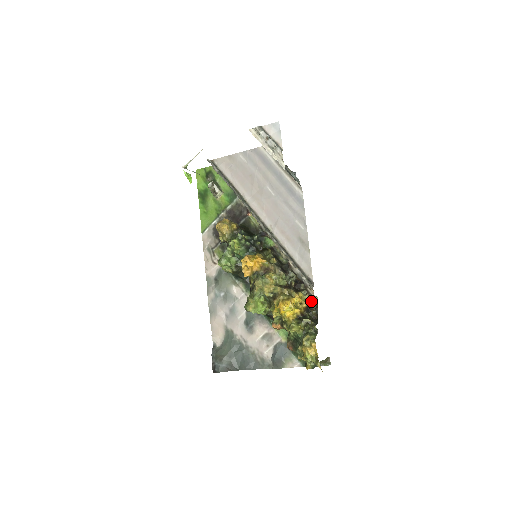
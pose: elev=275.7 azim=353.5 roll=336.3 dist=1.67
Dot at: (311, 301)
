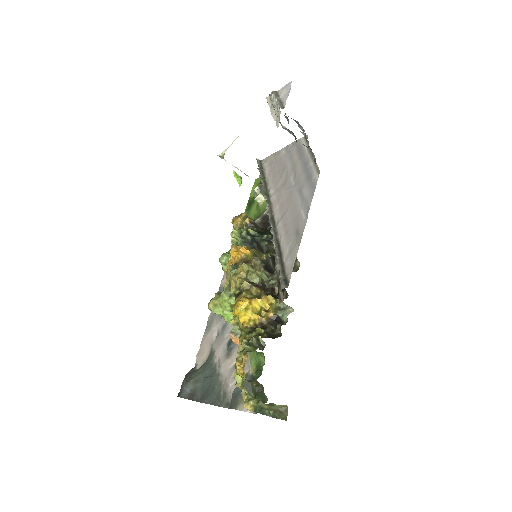
Dot at: (282, 312)
